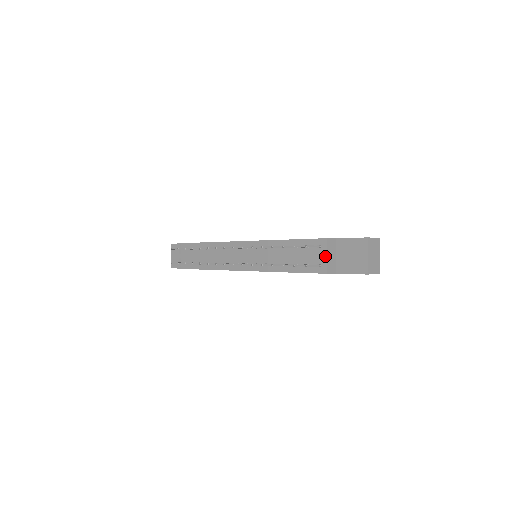
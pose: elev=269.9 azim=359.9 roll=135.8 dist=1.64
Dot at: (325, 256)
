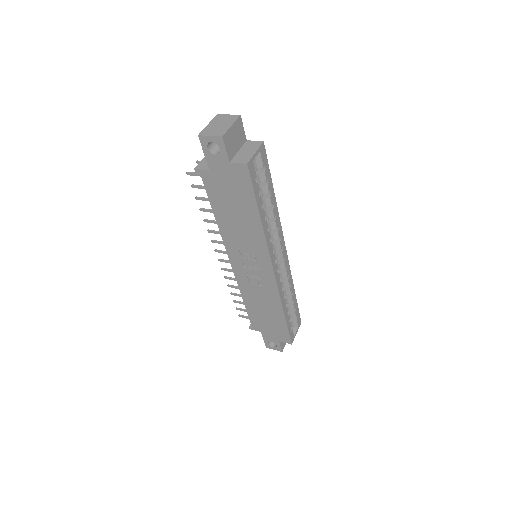
Dot at: (204, 160)
